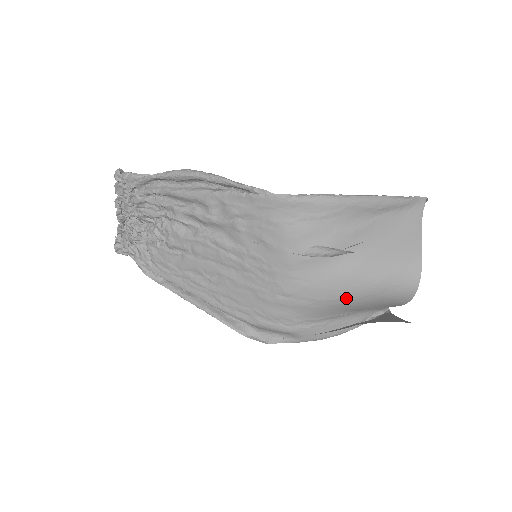
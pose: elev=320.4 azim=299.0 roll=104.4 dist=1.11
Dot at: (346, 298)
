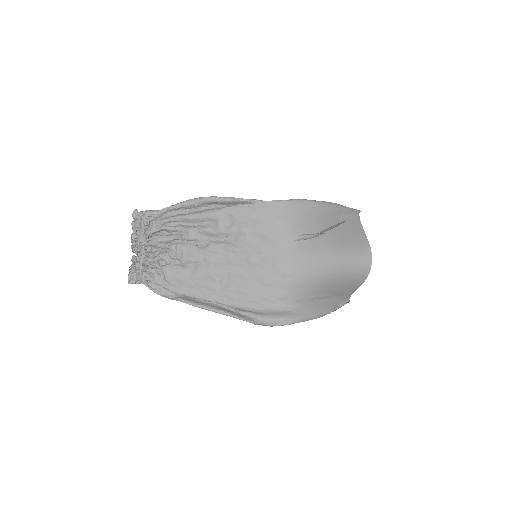
Dot at: (328, 274)
